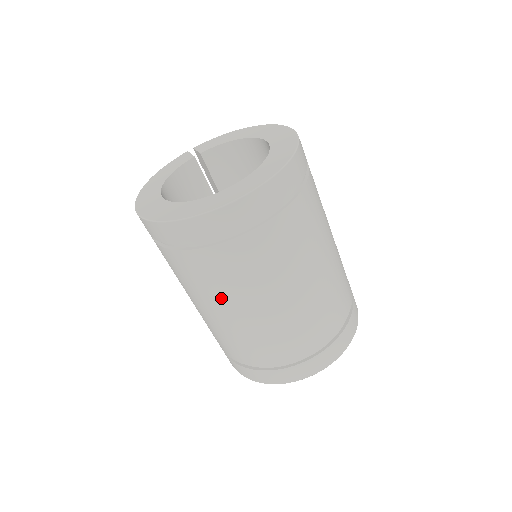
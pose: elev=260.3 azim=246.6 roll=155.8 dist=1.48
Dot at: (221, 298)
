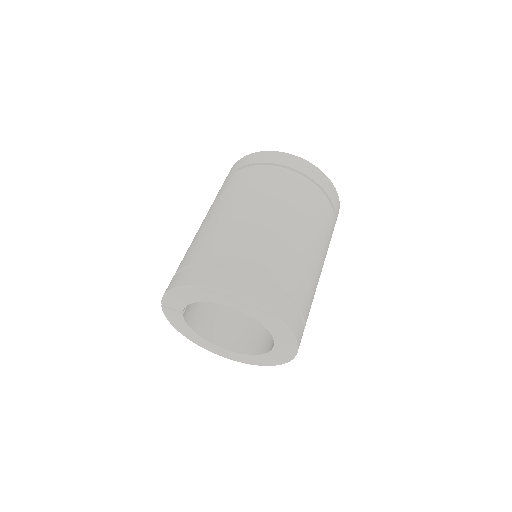
Dot at: occluded
